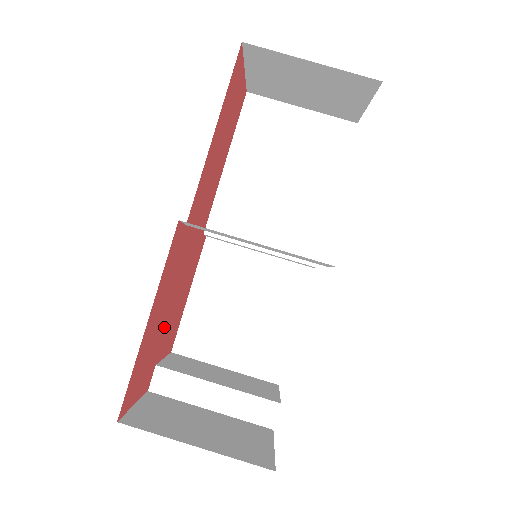
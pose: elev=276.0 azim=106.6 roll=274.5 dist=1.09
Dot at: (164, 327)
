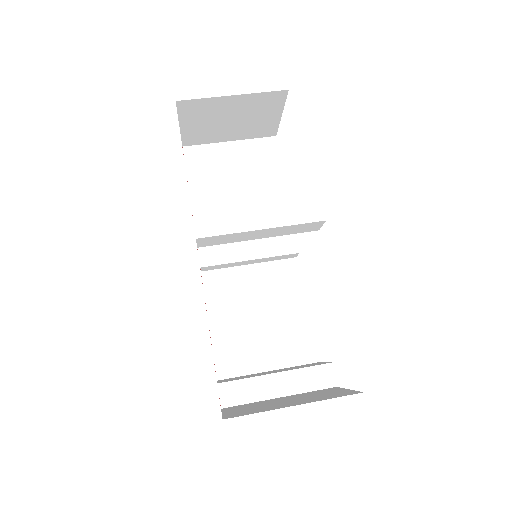
Dot at: occluded
